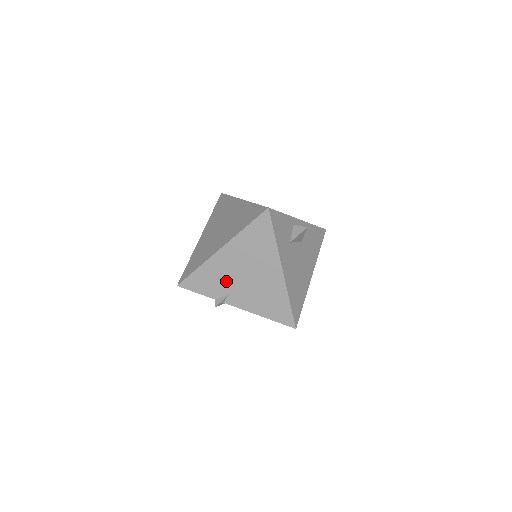
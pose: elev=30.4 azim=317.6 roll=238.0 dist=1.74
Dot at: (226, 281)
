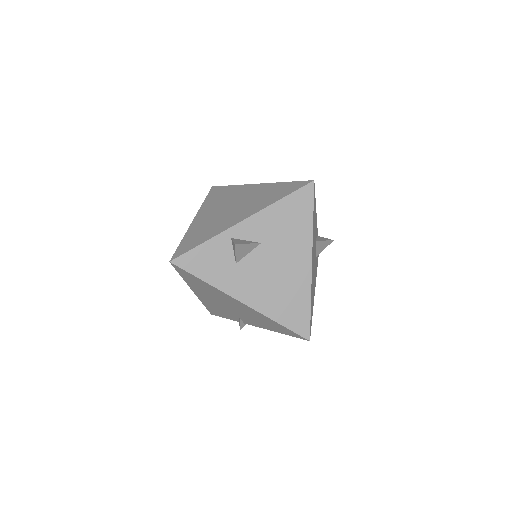
Dot at: (226, 311)
